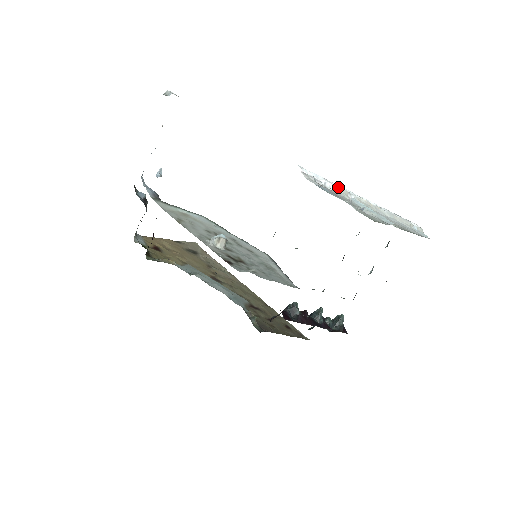
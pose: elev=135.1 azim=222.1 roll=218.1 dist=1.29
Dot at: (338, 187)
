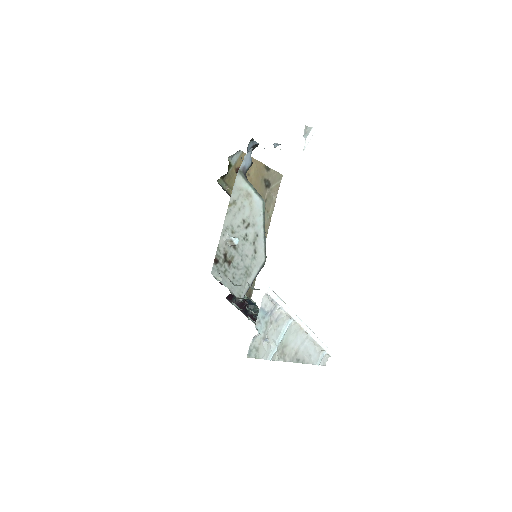
Dot at: (286, 311)
